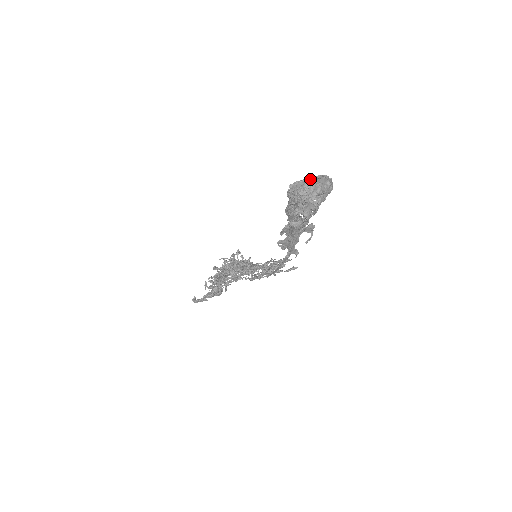
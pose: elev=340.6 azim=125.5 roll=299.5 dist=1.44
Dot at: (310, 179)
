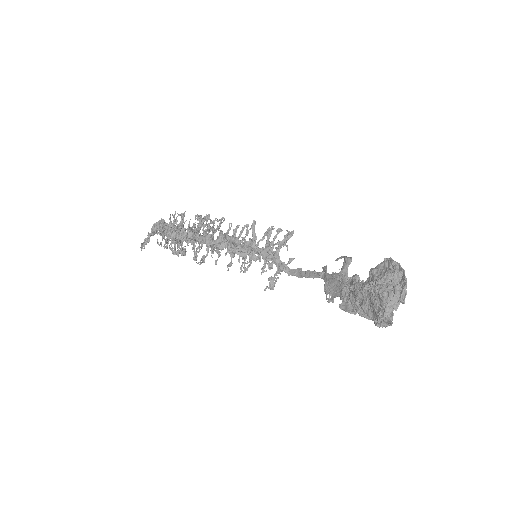
Dot at: occluded
